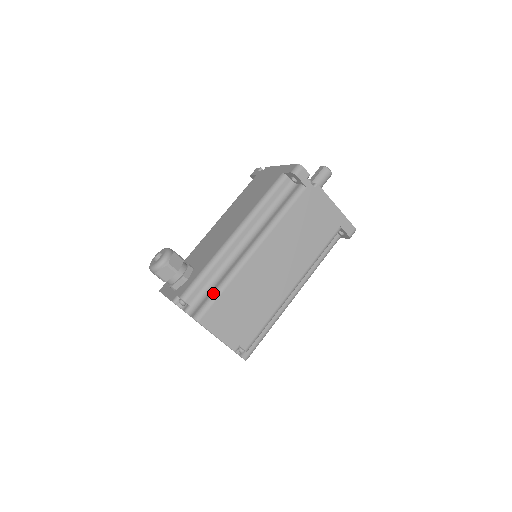
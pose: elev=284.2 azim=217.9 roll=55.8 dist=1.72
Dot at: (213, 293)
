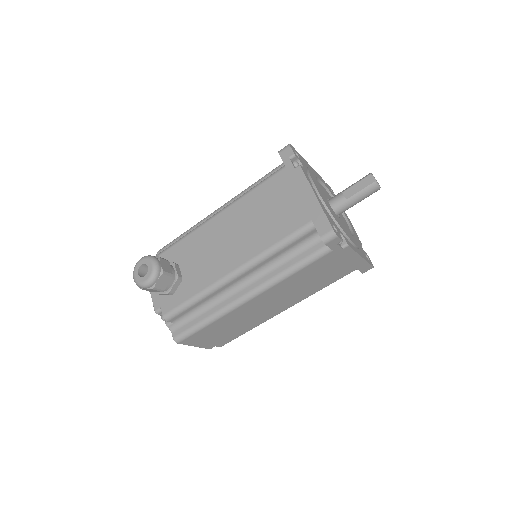
Dot at: (197, 325)
